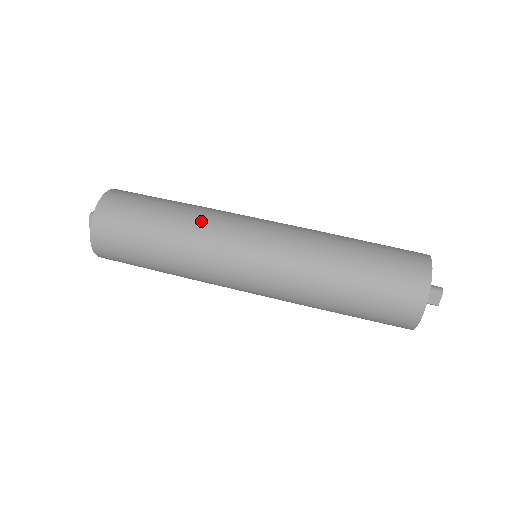
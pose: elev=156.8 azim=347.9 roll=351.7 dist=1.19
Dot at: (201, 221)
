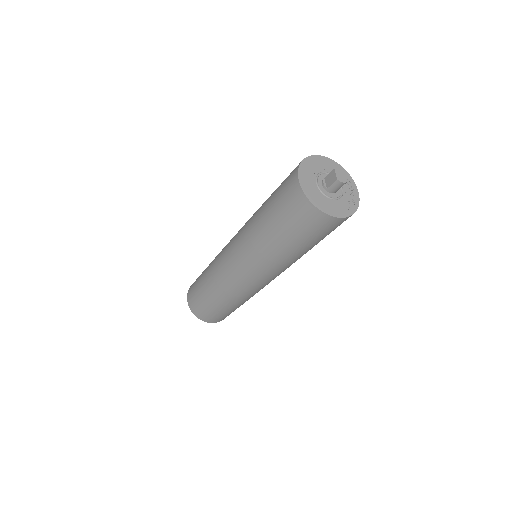
Dot at: occluded
